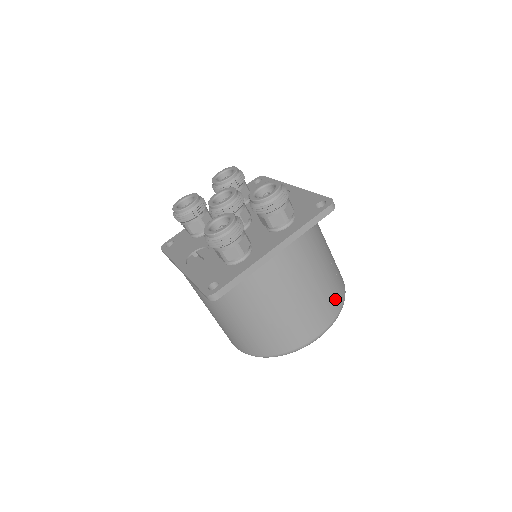
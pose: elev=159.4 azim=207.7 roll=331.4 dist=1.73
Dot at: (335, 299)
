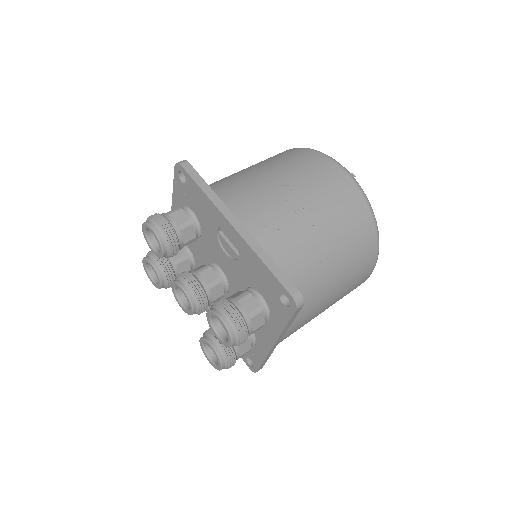
Dot at: (365, 260)
